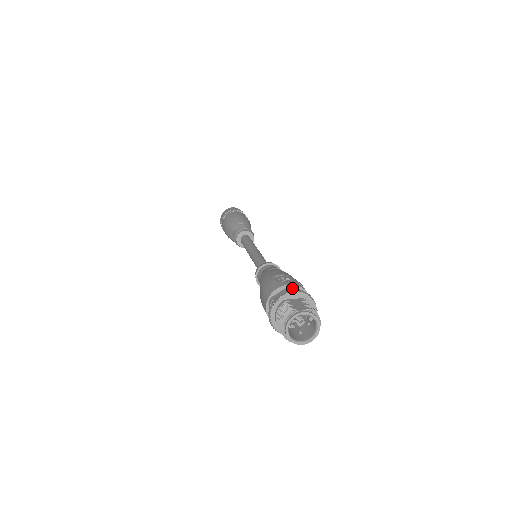
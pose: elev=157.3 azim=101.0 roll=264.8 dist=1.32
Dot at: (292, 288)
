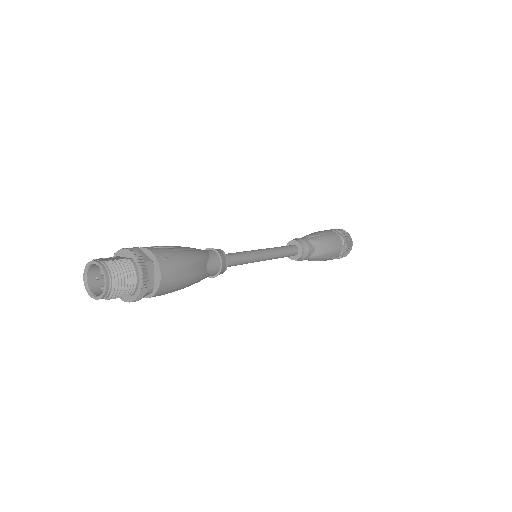
Dot at: occluded
